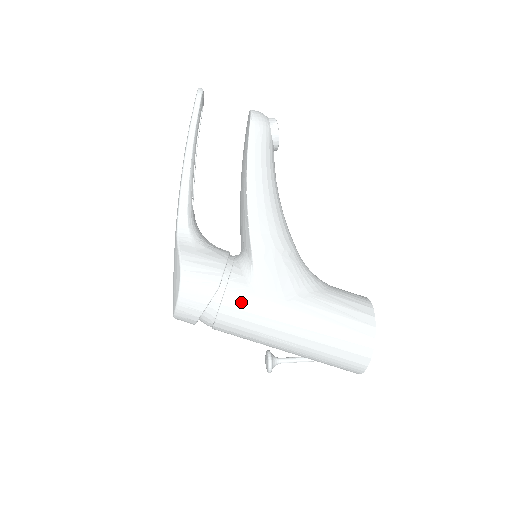
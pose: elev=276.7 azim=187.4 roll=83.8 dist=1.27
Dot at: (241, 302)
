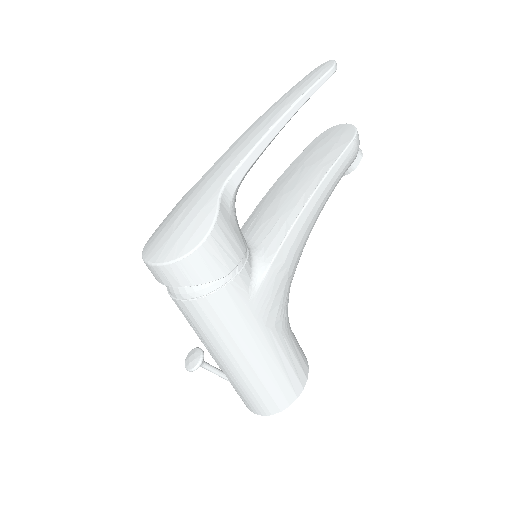
Dot at: (233, 302)
